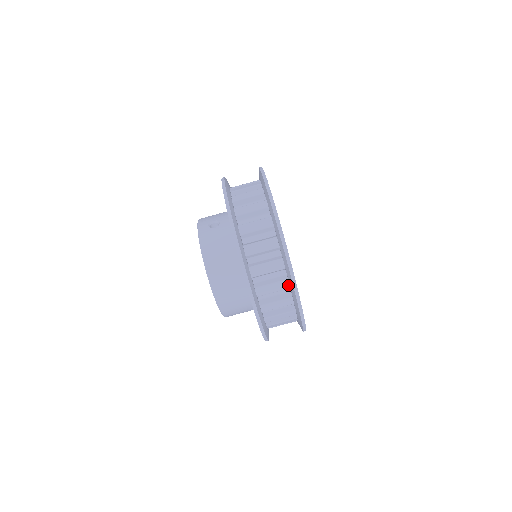
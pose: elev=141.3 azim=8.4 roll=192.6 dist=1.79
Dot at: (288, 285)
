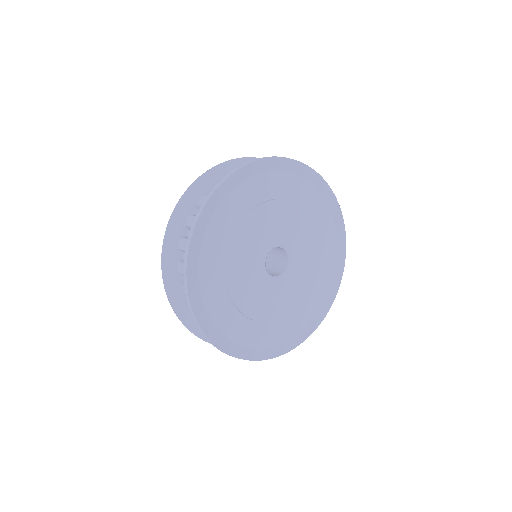
Dot at: occluded
